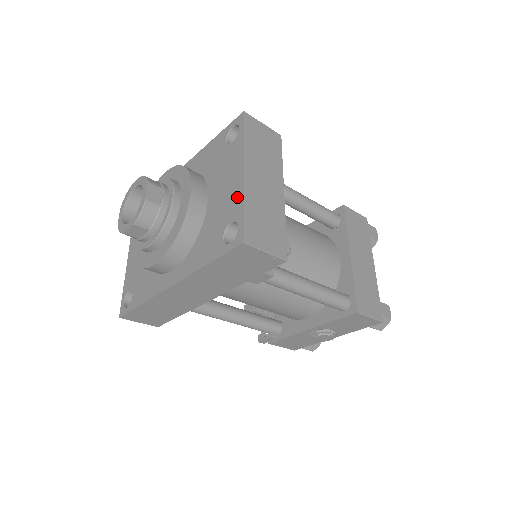
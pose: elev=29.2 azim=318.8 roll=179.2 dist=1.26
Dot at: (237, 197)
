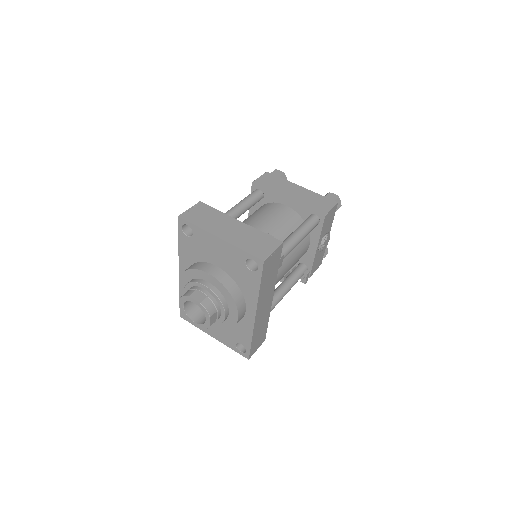
Dot at: (233, 250)
